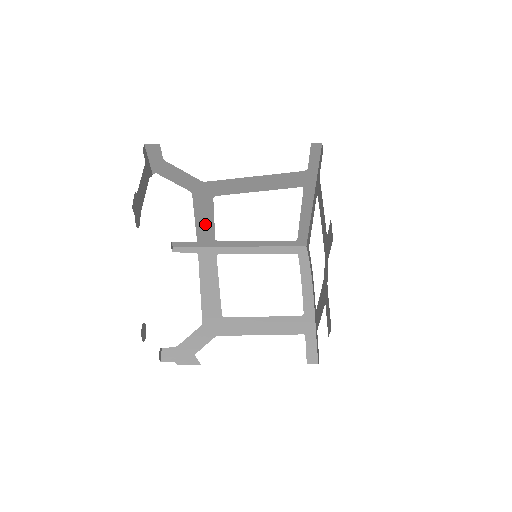
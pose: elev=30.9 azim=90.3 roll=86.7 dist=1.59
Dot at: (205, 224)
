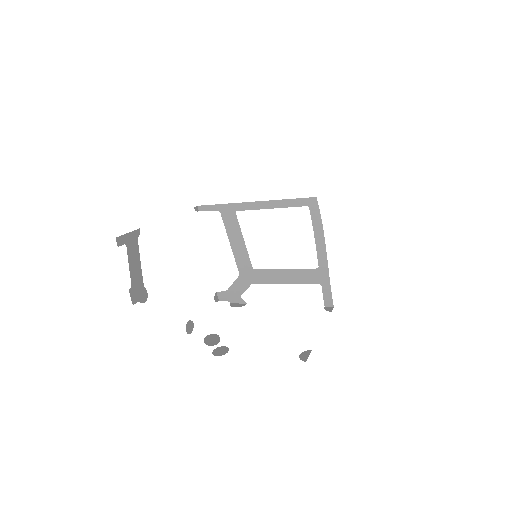
Dot at: occluded
